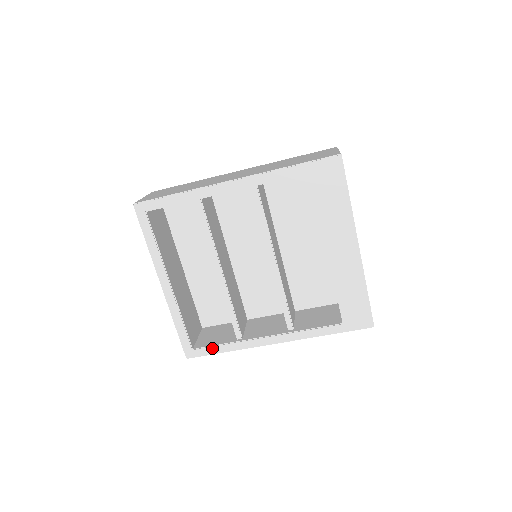
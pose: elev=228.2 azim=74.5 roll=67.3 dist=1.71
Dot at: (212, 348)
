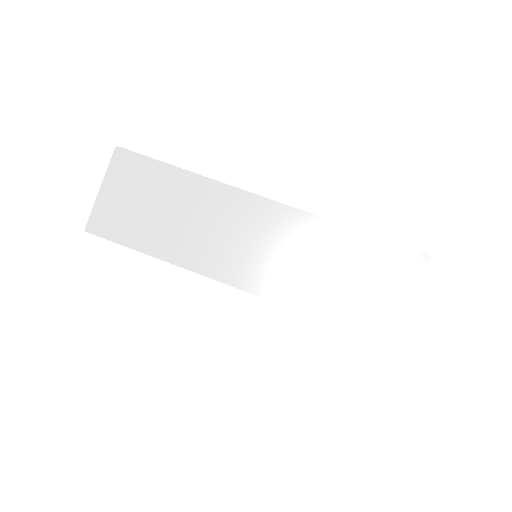
Dot at: occluded
